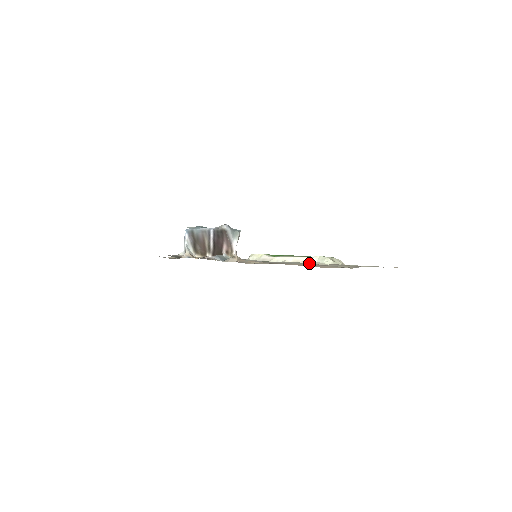
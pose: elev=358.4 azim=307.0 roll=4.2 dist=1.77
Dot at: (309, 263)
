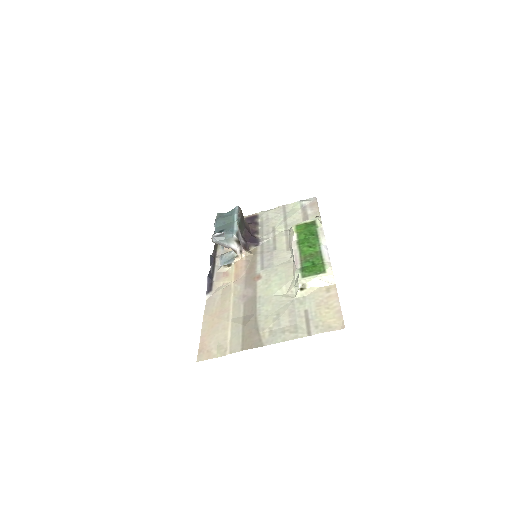
Dot at: (284, 282)
